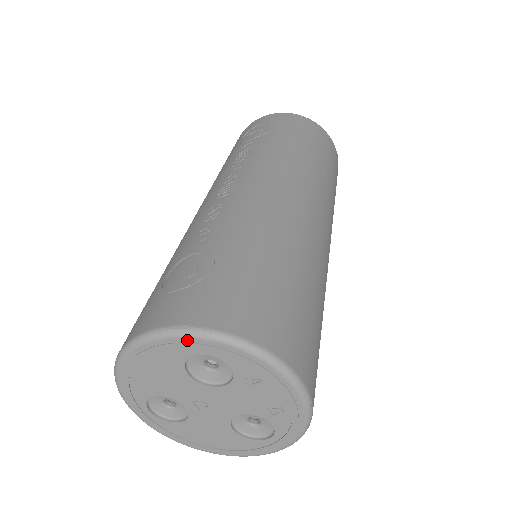
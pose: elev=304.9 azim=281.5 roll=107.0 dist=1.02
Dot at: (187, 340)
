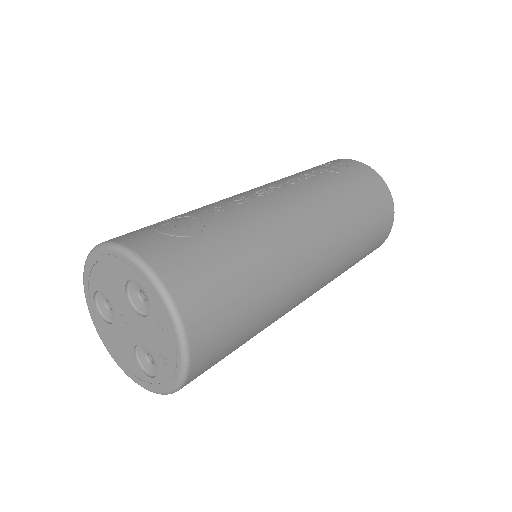
Dot at: (134, 266)
